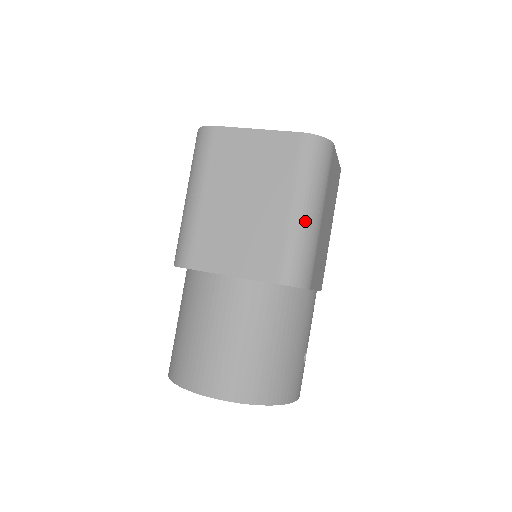
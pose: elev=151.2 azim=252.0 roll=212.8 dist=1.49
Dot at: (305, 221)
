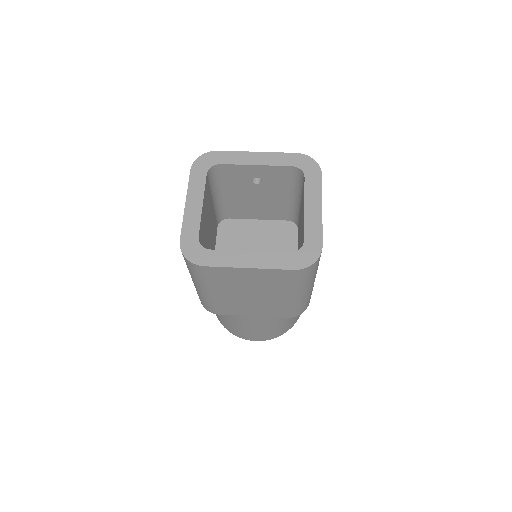
Dot at: (304, 296)
